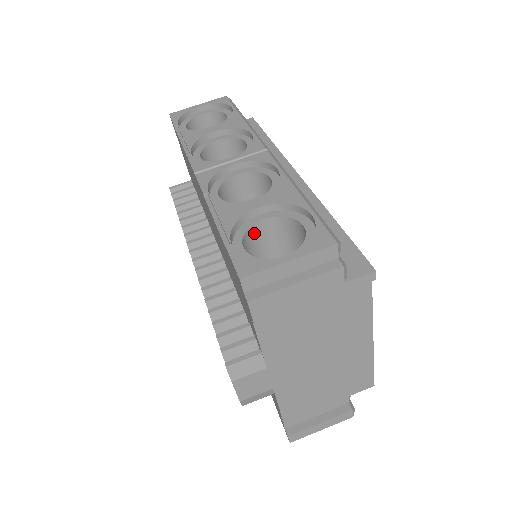
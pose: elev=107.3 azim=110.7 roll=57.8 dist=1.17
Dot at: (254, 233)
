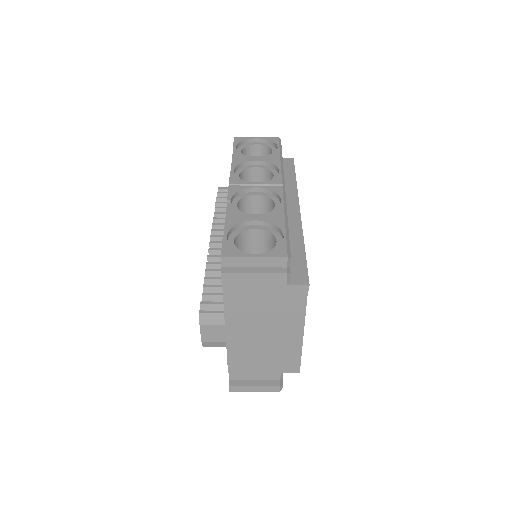
Dot at: (247, 235)
